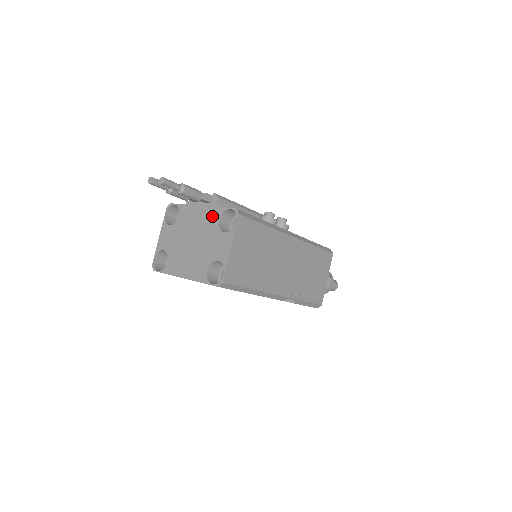
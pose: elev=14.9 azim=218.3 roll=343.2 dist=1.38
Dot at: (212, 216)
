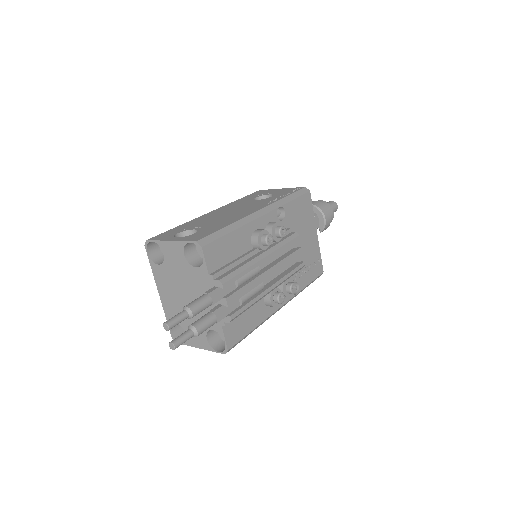
Dot at: occluded
